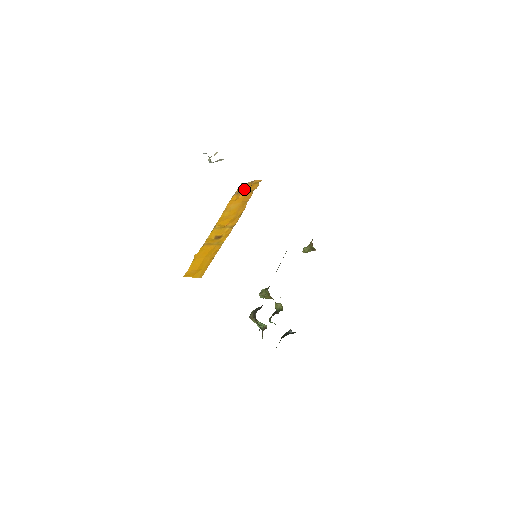
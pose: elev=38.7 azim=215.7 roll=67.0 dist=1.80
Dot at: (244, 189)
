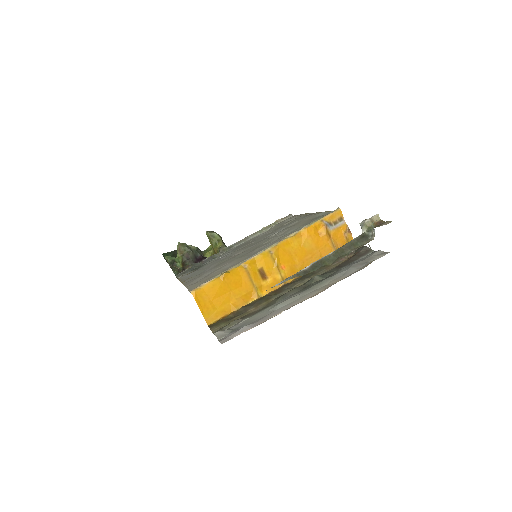
Dot at: (335, 225)
